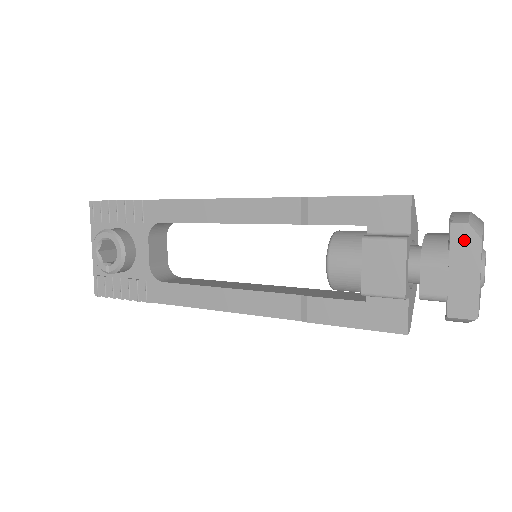
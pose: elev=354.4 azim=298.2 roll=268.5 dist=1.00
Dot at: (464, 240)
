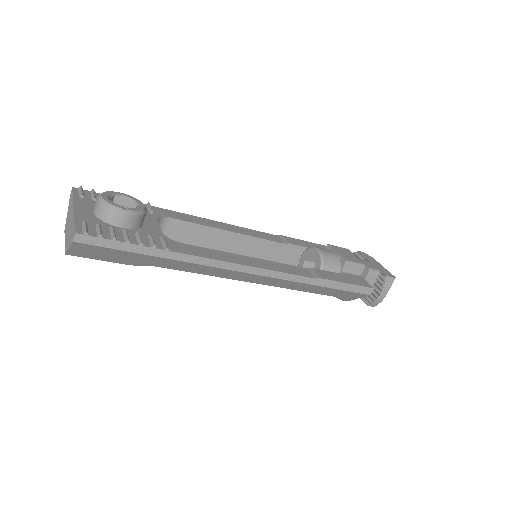
Dot at: (366, 256)
